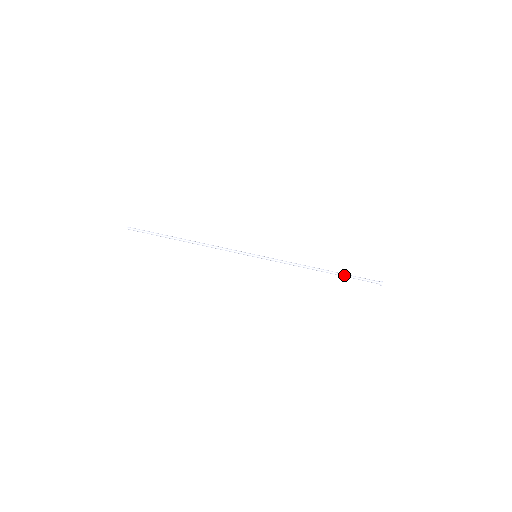
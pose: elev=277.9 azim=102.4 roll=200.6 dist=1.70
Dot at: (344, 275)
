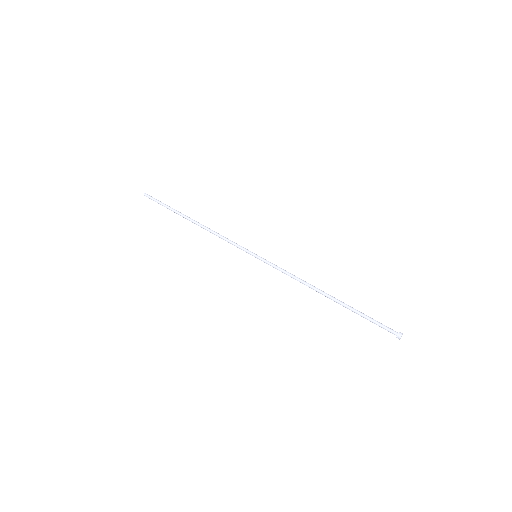
Dot at: (353, 308)
